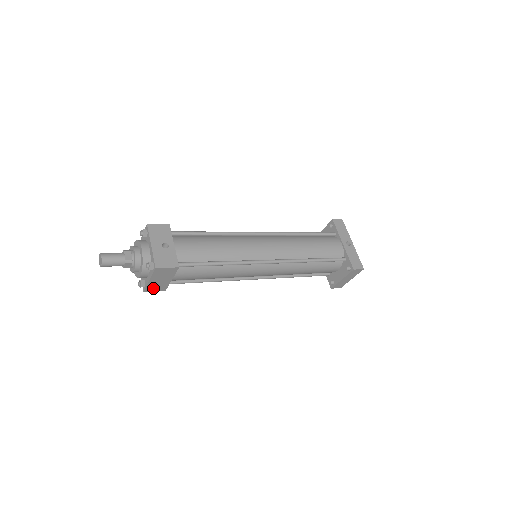
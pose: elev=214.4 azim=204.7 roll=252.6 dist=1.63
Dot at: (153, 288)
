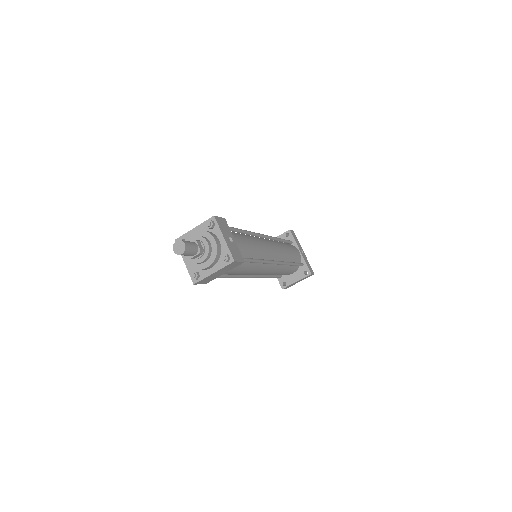
Dot at: (203, 281)
